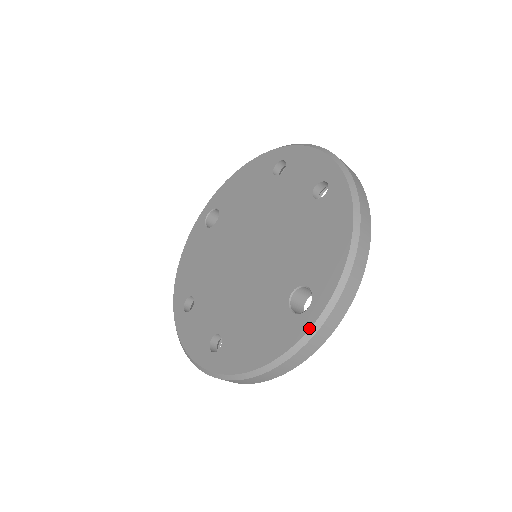
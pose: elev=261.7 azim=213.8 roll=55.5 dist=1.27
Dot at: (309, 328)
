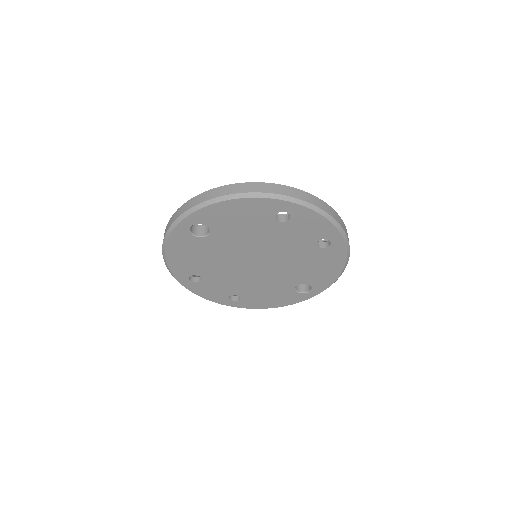
Dot at: occluded
